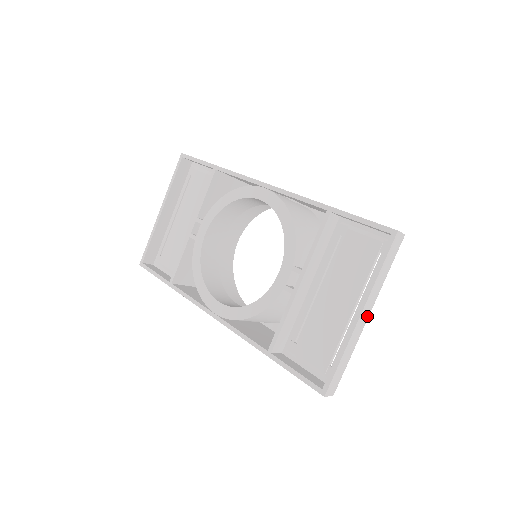
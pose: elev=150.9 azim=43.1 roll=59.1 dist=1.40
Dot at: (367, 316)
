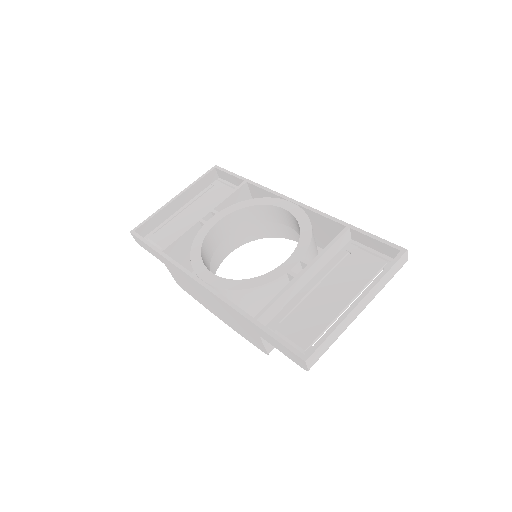
Dot at: (361, 310)
